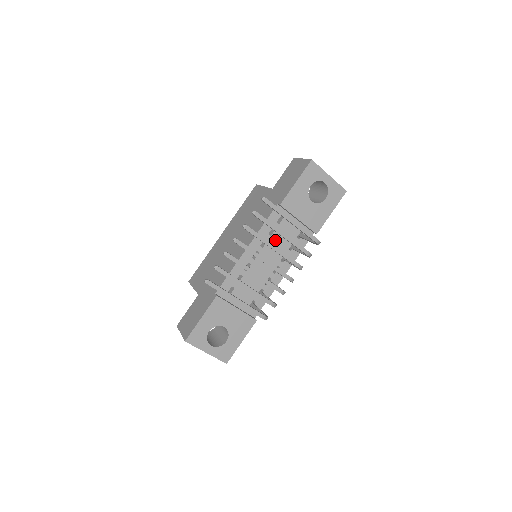
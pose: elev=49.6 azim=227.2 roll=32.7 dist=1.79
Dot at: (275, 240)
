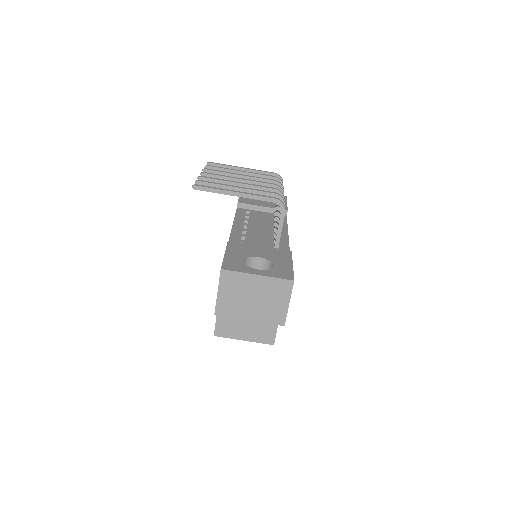
Dot at: (255, 220)
